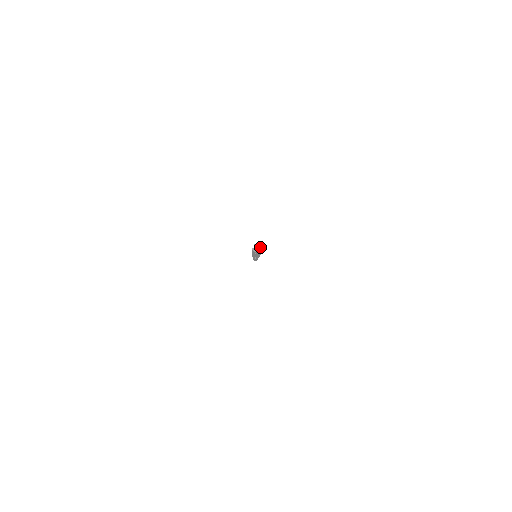
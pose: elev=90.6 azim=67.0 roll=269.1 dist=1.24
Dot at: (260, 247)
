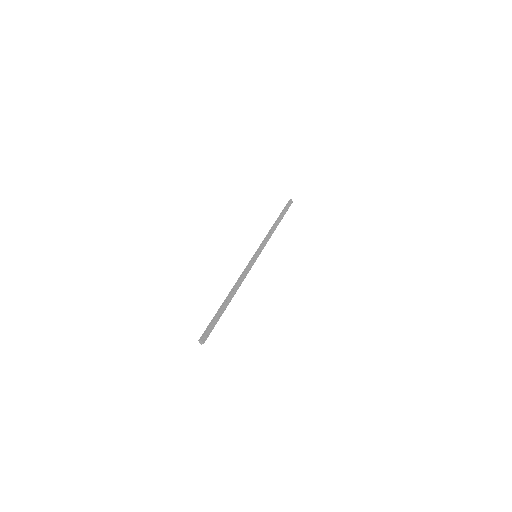
Dot at: (202, 343)
